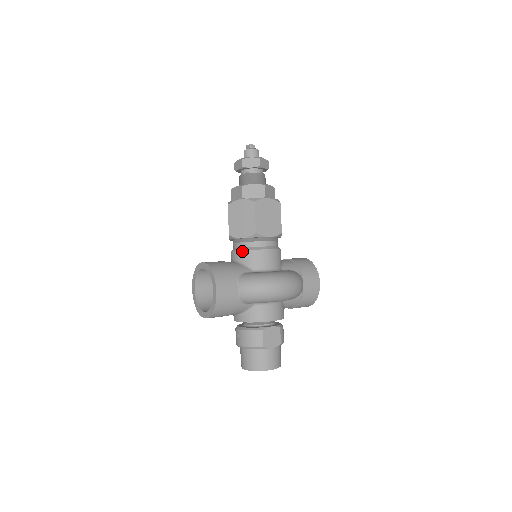
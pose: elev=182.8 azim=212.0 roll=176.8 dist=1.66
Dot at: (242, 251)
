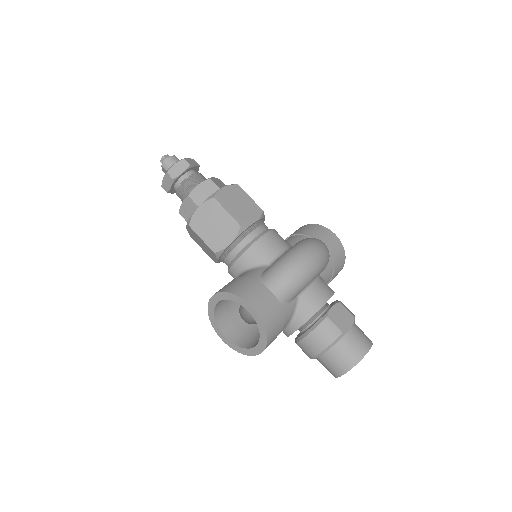
Dot at: (241, 256)
